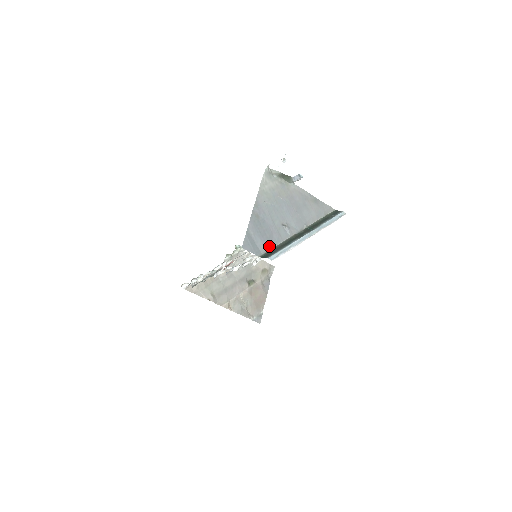
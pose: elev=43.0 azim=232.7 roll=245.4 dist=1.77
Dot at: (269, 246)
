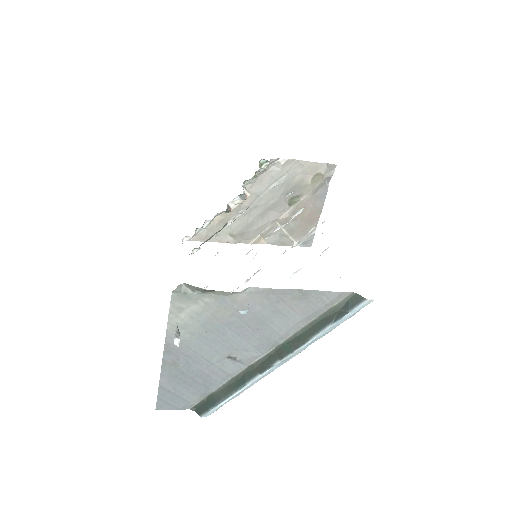
Dot at: (206, 392)
